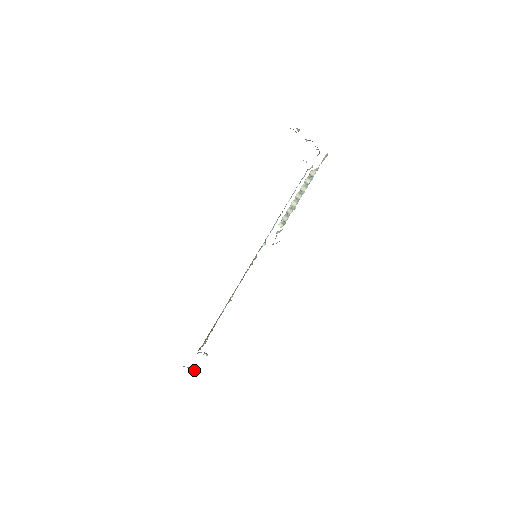
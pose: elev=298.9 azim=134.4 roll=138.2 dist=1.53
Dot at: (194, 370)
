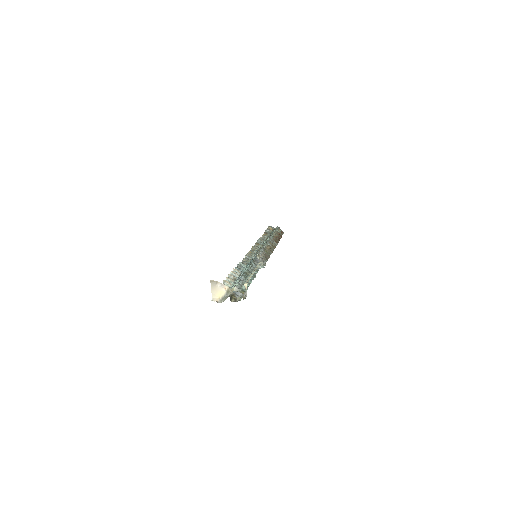
Dot at: occluded
